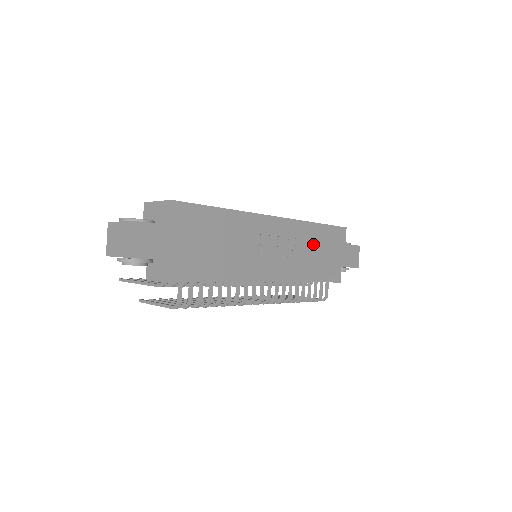
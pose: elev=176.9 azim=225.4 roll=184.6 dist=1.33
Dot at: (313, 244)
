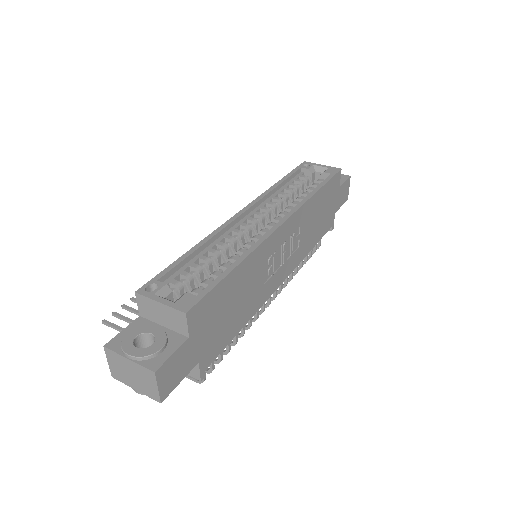
Dot at: (313, 216)
